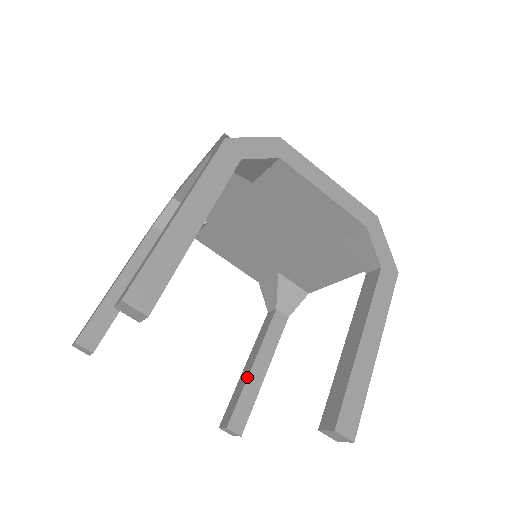
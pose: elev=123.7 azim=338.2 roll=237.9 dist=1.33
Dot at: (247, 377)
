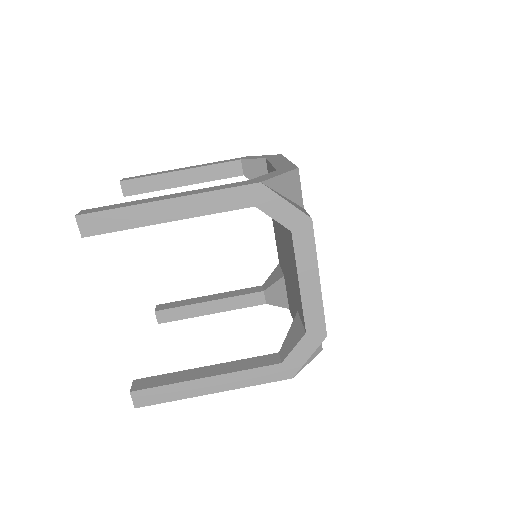
Dot at: (197, 303)
